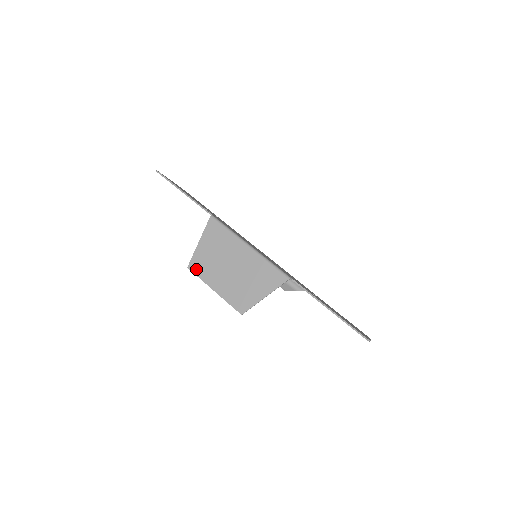
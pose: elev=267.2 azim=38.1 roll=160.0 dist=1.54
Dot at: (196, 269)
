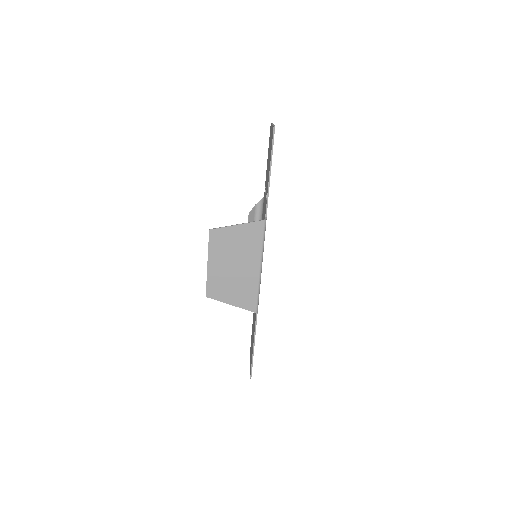
Dot at: (213, 238)
